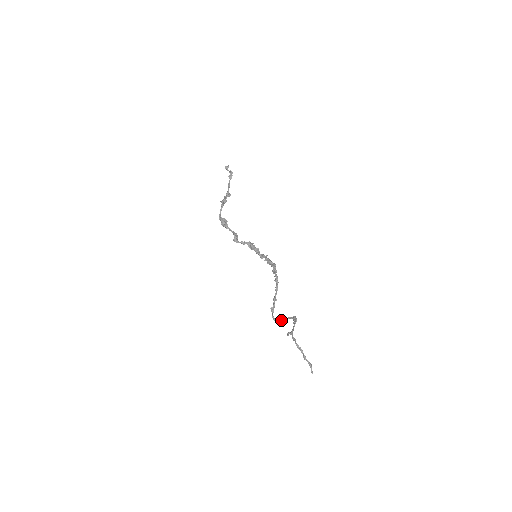
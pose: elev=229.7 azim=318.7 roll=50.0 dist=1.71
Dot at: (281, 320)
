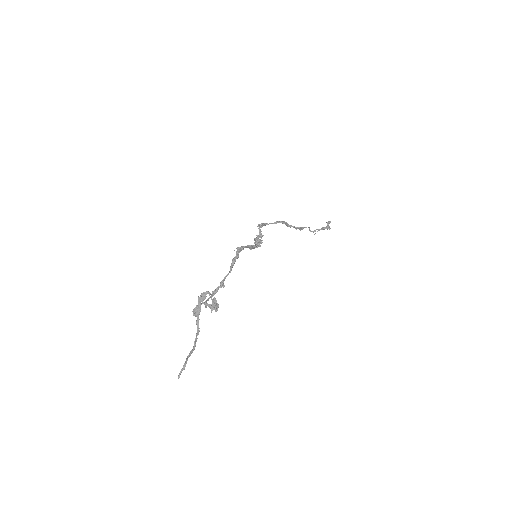
Dot at: (208, 304)
